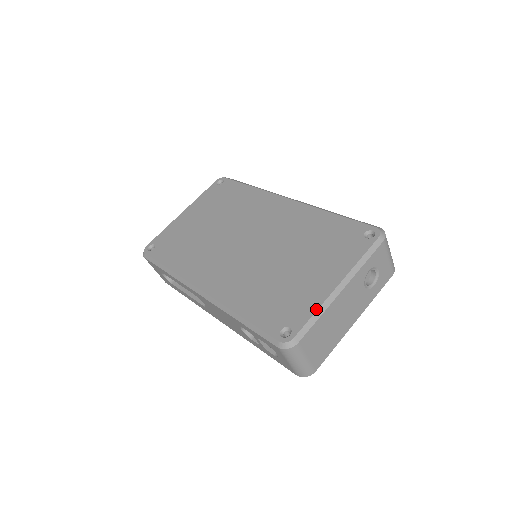
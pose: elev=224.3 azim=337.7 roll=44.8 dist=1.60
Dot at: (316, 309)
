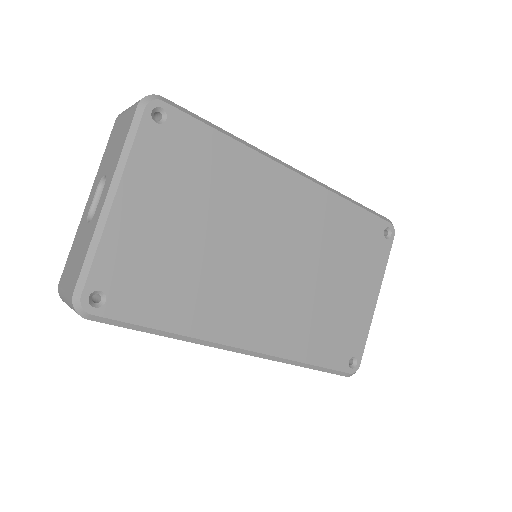
Dot at: occluded
